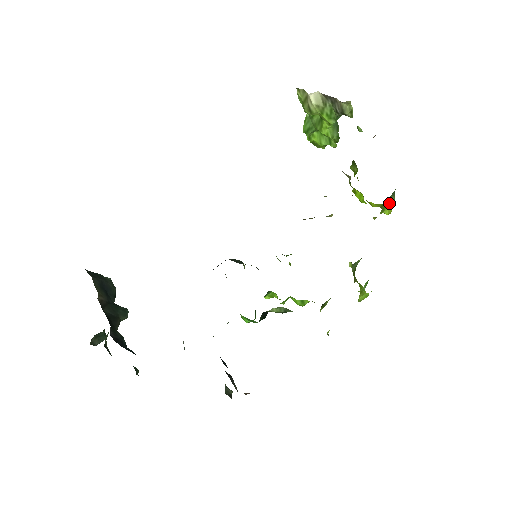
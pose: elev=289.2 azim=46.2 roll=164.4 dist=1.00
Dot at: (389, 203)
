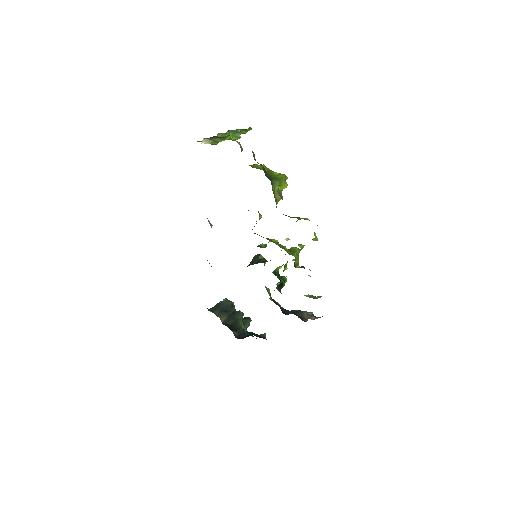
Dot at: (279, 185)
